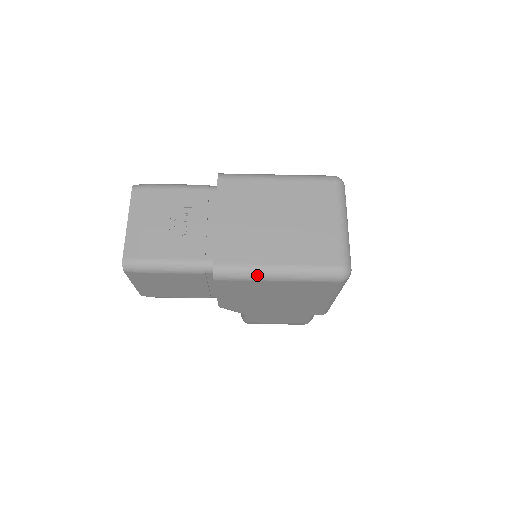
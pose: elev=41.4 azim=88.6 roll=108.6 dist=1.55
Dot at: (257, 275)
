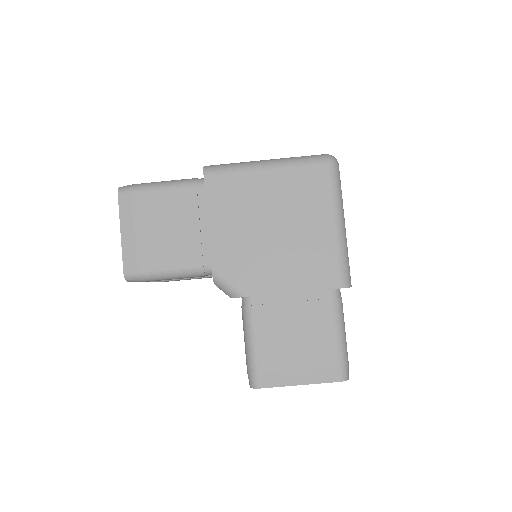
Dot at: (245, 165)
